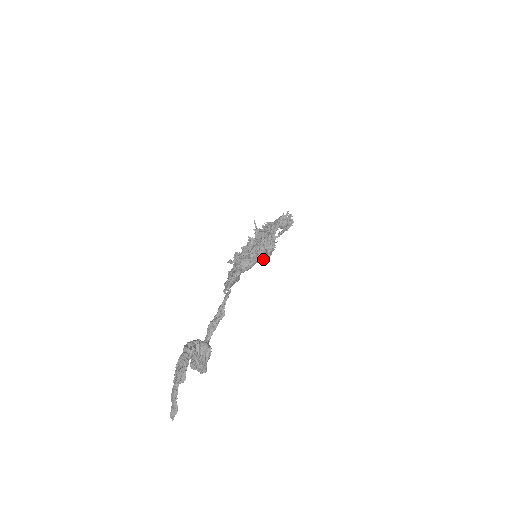
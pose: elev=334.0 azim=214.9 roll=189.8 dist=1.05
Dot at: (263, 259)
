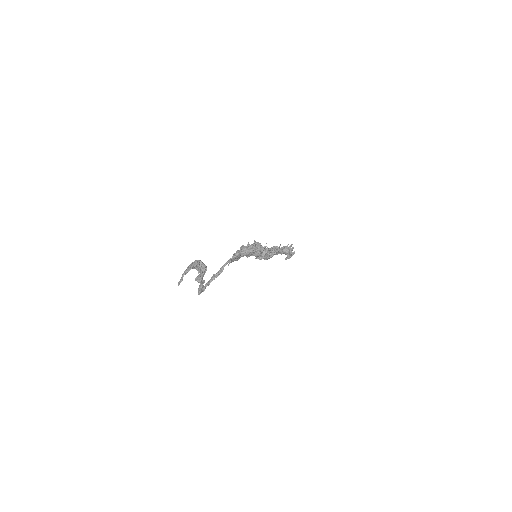
Dot at: (257, 255)
